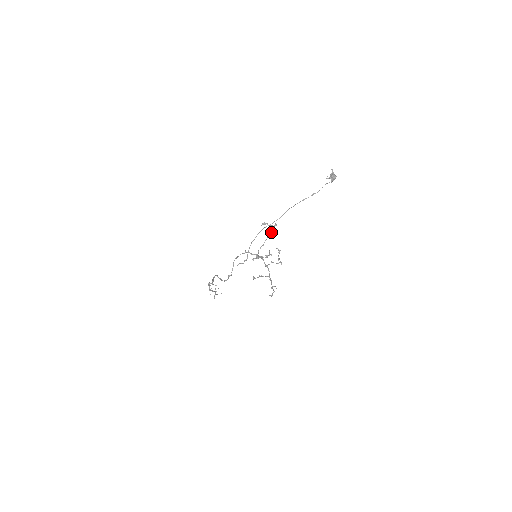
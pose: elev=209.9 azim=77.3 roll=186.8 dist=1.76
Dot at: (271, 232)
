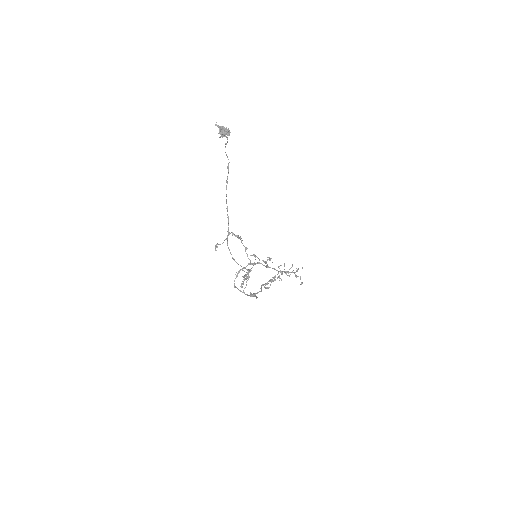
Dot at: (237, 236)
